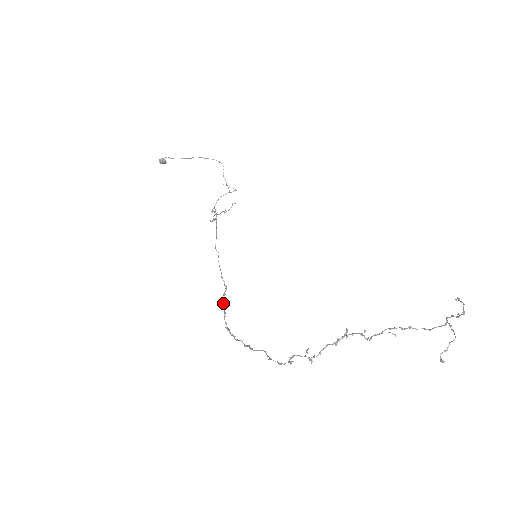
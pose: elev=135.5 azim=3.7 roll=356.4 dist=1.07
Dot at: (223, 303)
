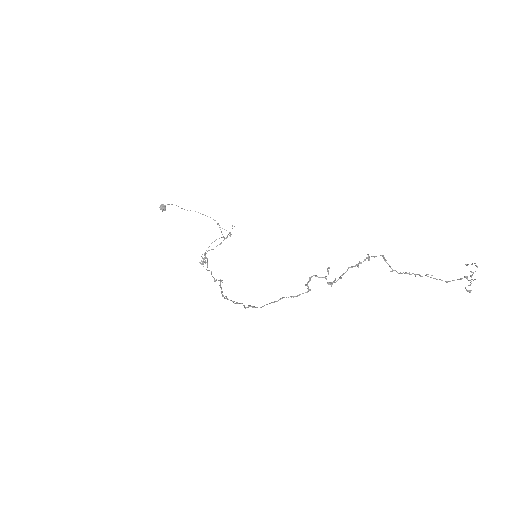
Dot at: (220, 284)
